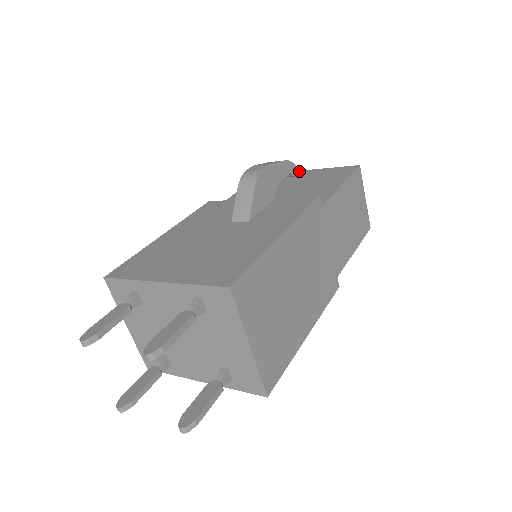
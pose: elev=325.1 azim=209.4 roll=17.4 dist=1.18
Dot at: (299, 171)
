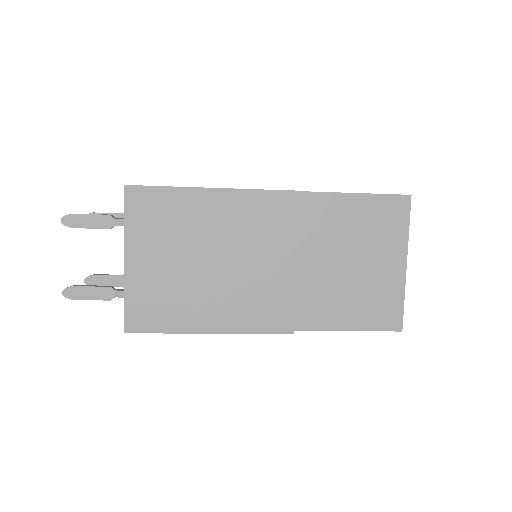
Dot at: occluded
